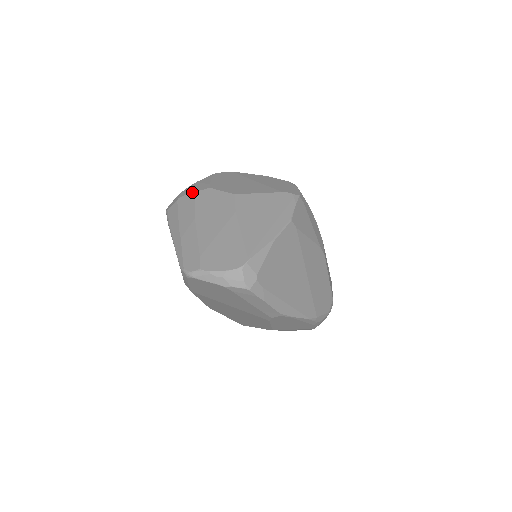
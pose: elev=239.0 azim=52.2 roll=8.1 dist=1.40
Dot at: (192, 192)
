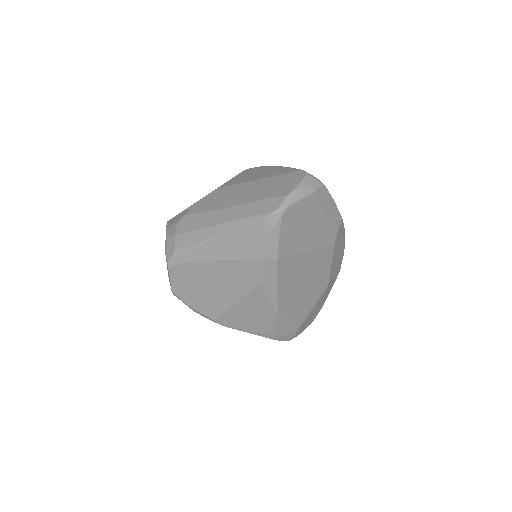
Dot at: (182, 218)
